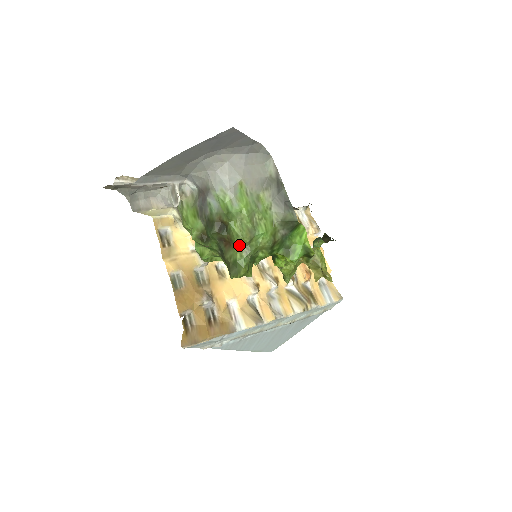
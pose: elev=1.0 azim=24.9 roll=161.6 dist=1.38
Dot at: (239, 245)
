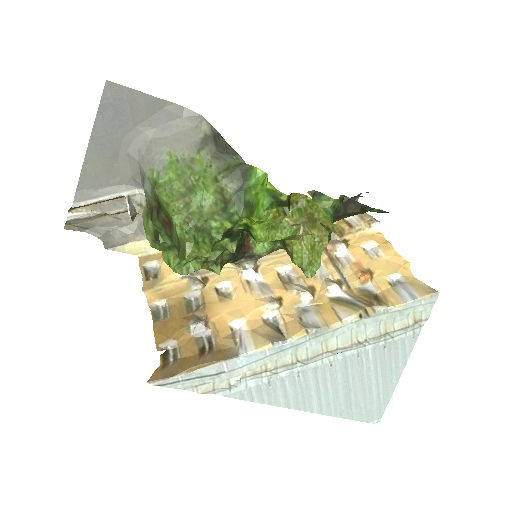
Dot at: (175, 217)
